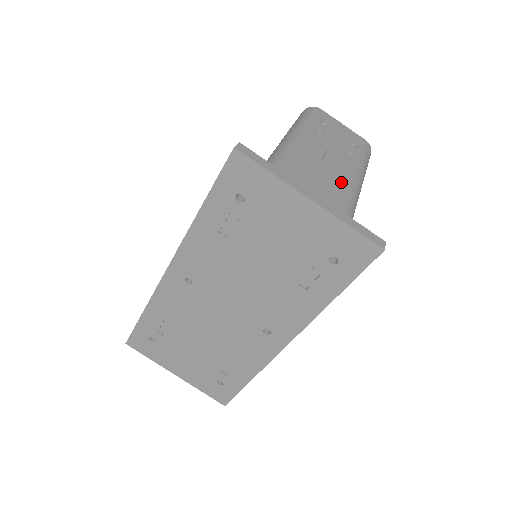
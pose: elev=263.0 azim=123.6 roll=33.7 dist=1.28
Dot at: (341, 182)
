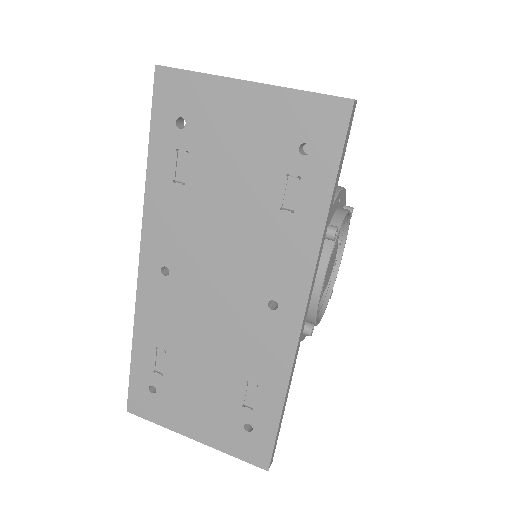
Dot at: occluded
